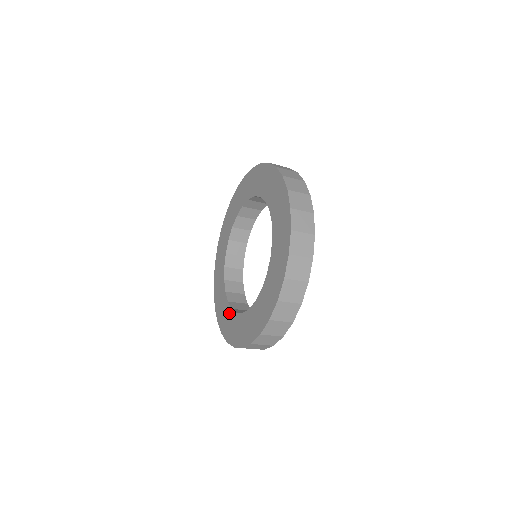
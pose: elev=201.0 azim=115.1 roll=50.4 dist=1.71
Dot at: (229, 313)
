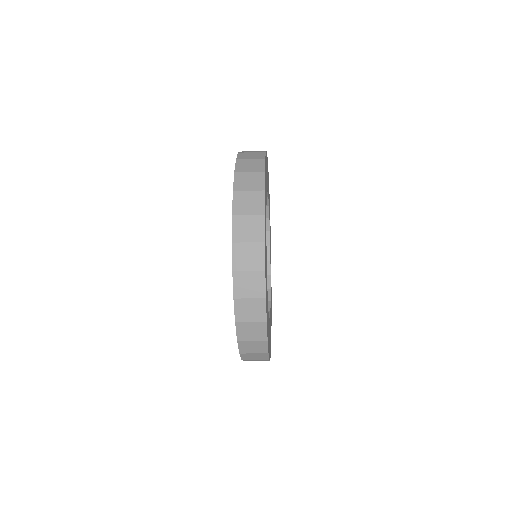
Dot at: occluded
